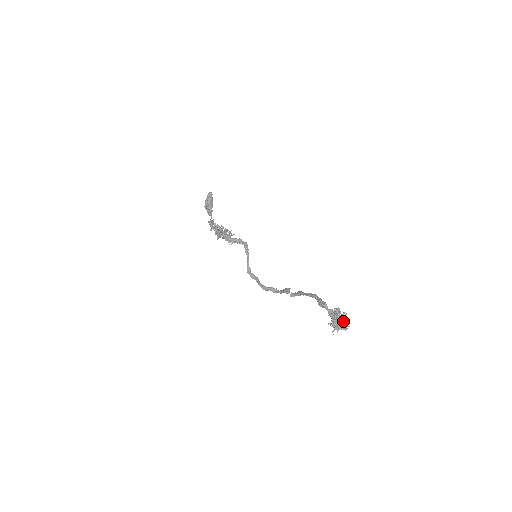
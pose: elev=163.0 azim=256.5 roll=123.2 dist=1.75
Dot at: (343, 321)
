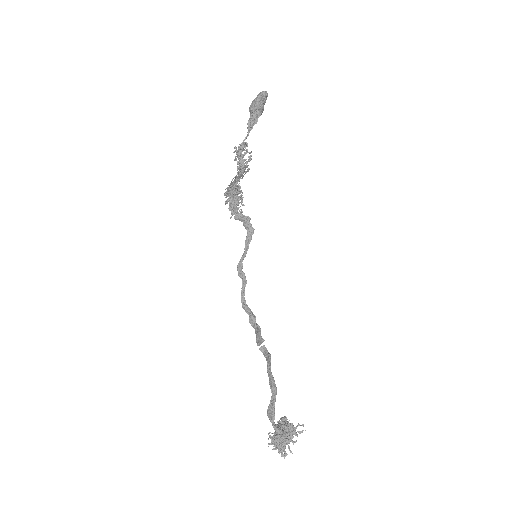
Dot at: (290, 441)
